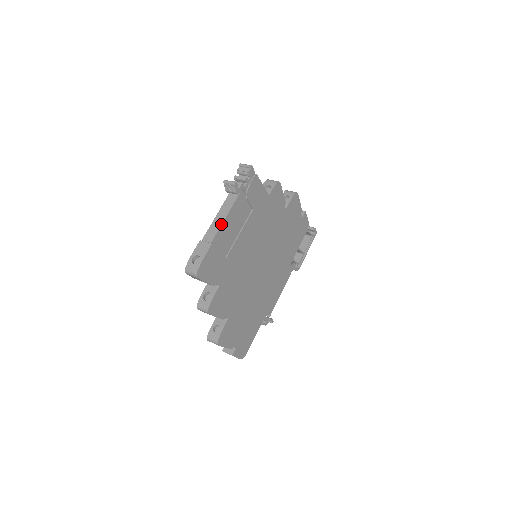
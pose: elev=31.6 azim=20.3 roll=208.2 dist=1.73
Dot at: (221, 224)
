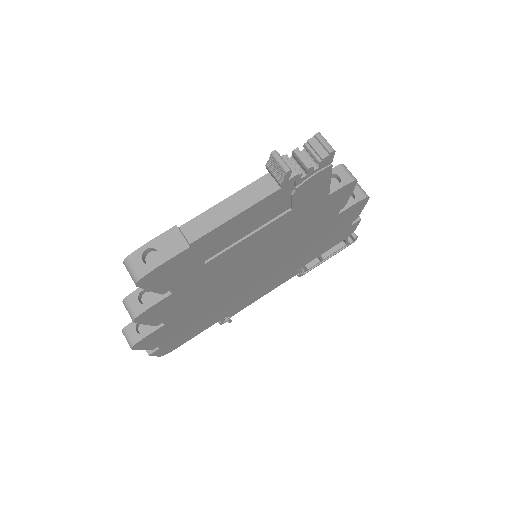
Dot at: (224, 221)
